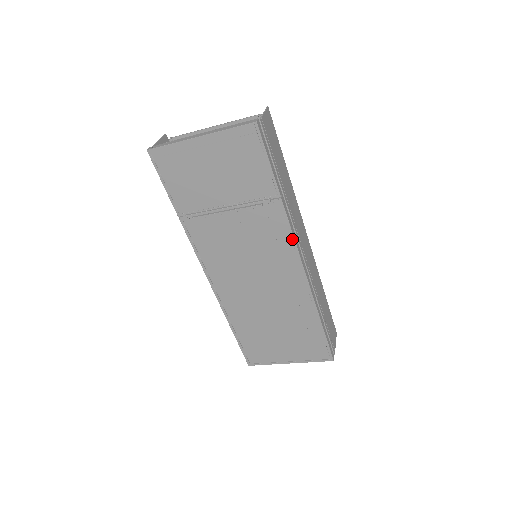
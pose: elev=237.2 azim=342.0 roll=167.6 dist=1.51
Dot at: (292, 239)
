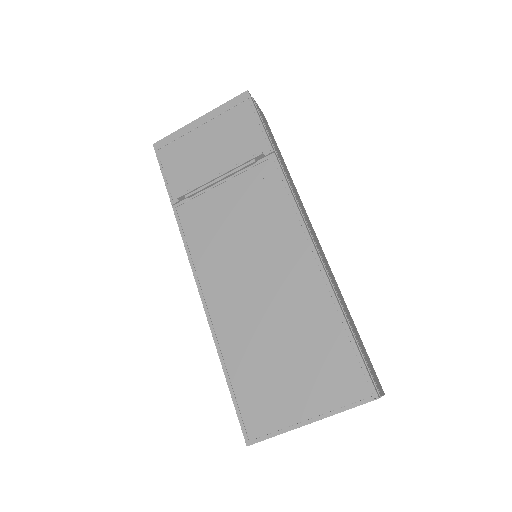
Dot at: (290, 196)
